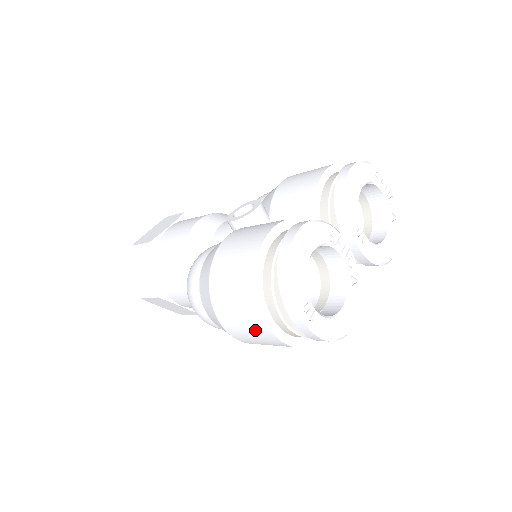
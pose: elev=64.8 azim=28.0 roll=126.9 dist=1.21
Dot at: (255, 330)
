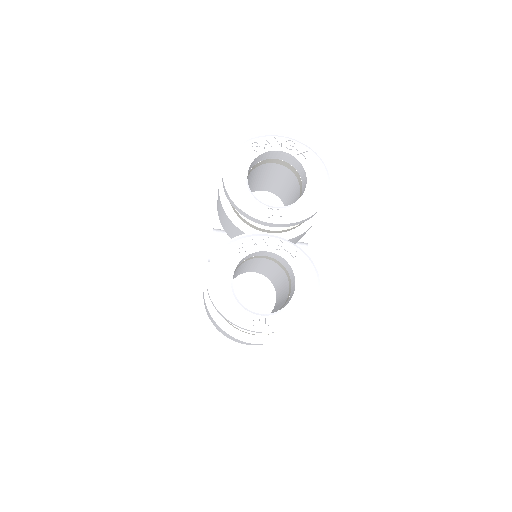
Dot at: occluded
